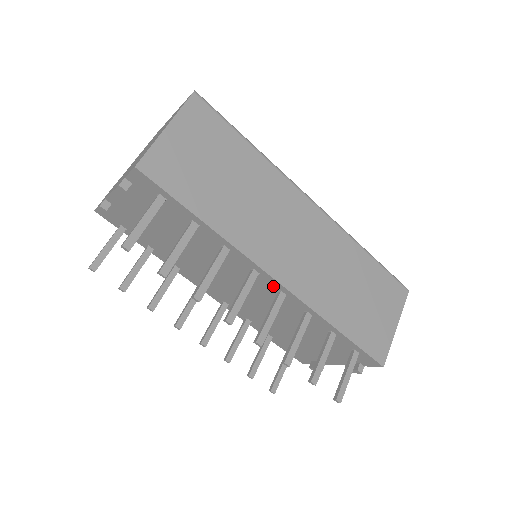
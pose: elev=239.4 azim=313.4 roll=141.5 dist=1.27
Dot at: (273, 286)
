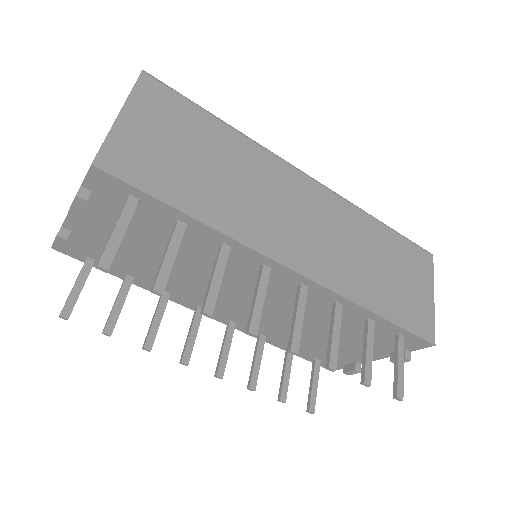
Dot at: (290, 280)
